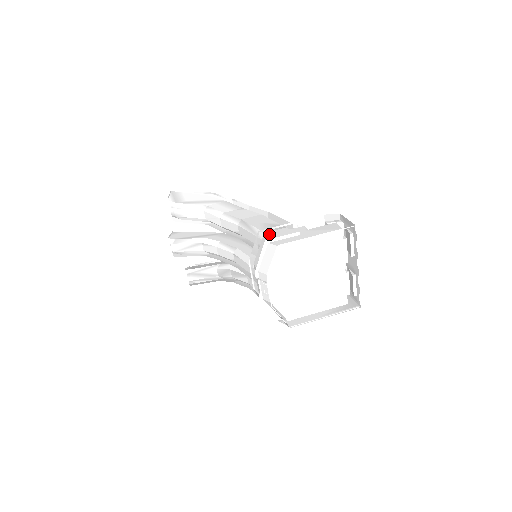
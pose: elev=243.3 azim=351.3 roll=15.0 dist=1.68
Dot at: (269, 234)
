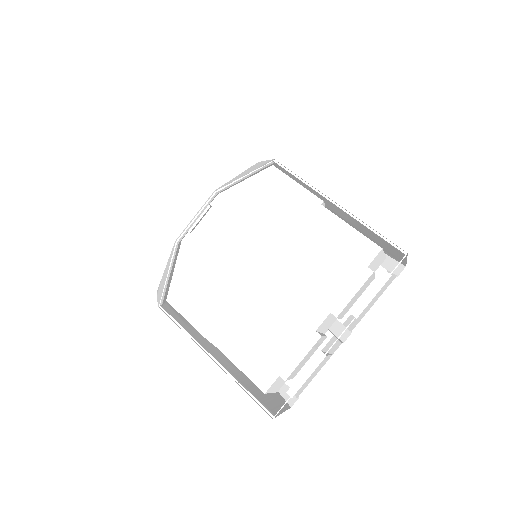
Dot at: occluded
